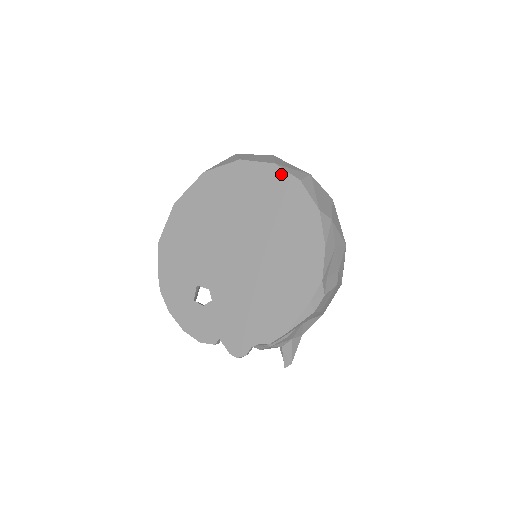
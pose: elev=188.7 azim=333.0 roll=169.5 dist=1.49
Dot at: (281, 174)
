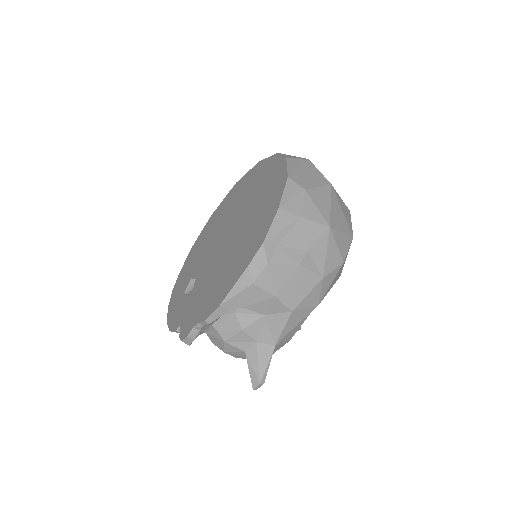
Dot at: (277, 159)
